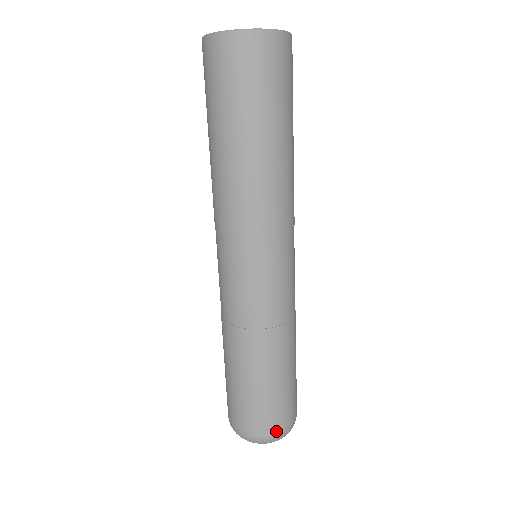
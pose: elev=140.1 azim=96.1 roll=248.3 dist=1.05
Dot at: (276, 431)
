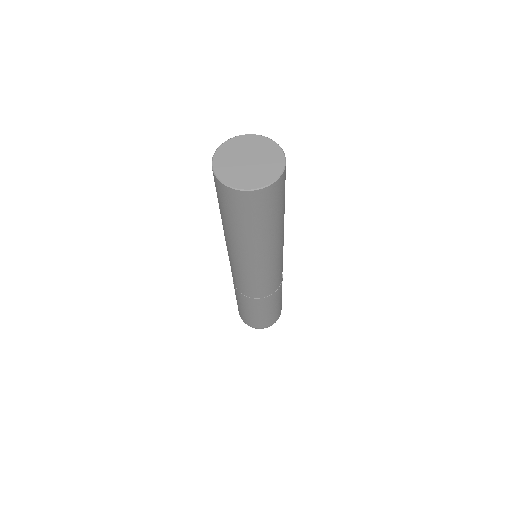
Dot at: (264, 327)
